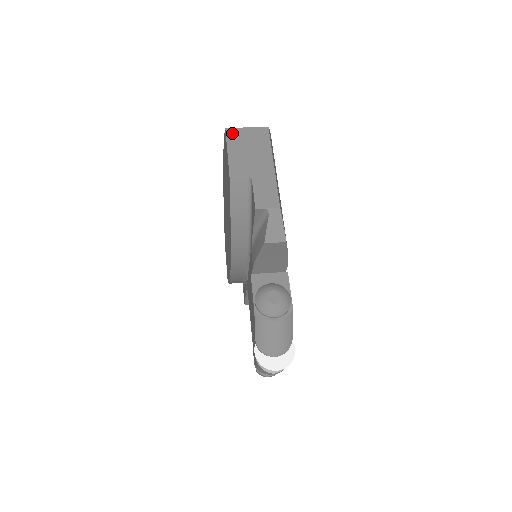
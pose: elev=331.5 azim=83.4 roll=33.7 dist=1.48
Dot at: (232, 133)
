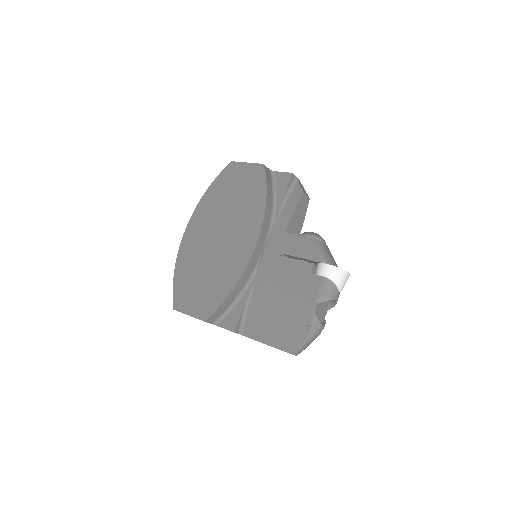
Dot at: occluded
